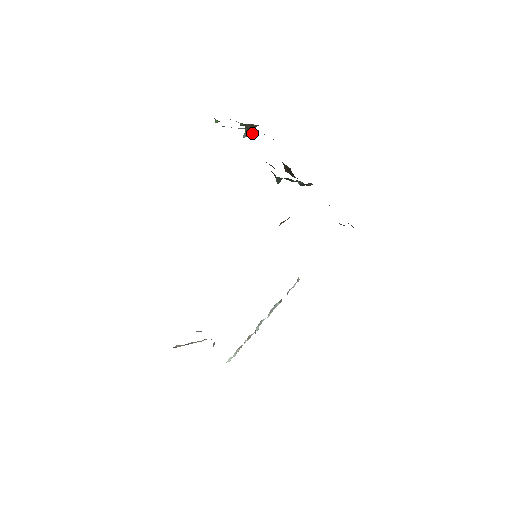
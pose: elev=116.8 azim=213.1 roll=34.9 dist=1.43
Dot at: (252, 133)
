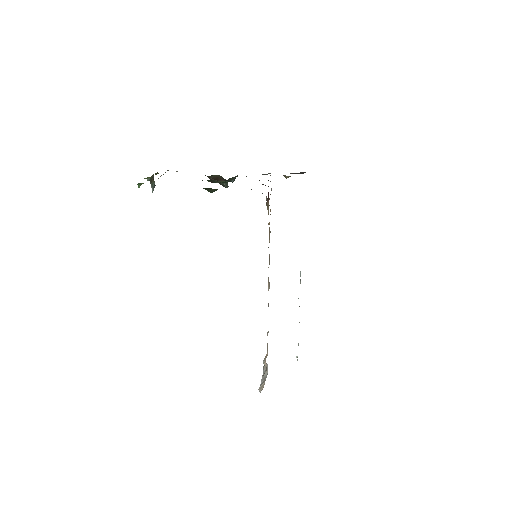
Dot at: occluded
